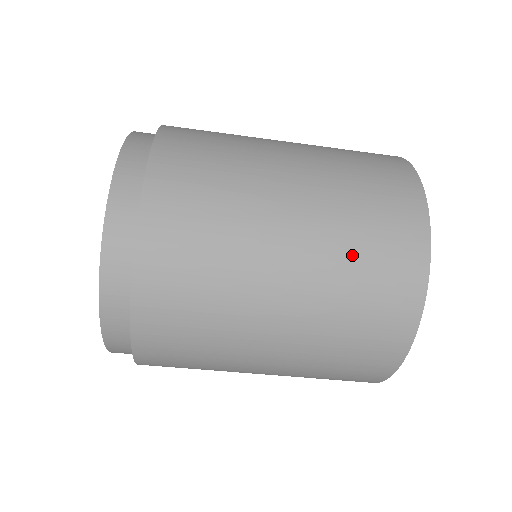
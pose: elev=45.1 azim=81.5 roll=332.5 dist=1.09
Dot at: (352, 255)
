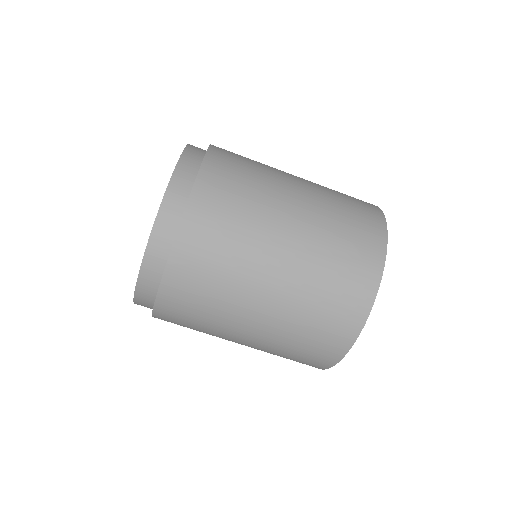
Dot at: (338, 213)
